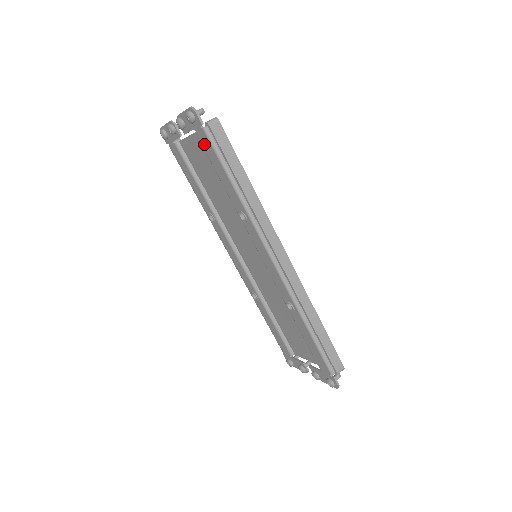
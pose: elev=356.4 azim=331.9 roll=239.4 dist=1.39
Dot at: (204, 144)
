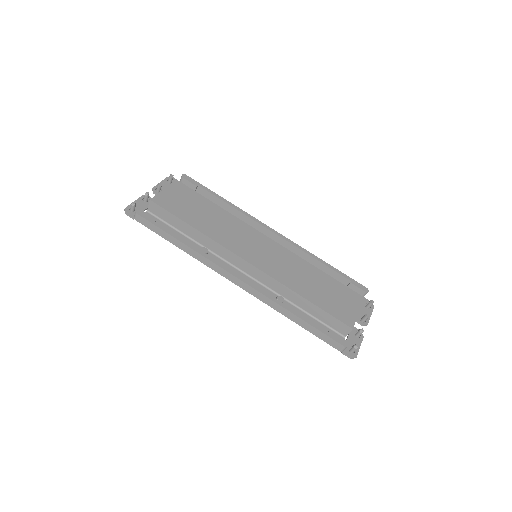
Dot at: occluded
